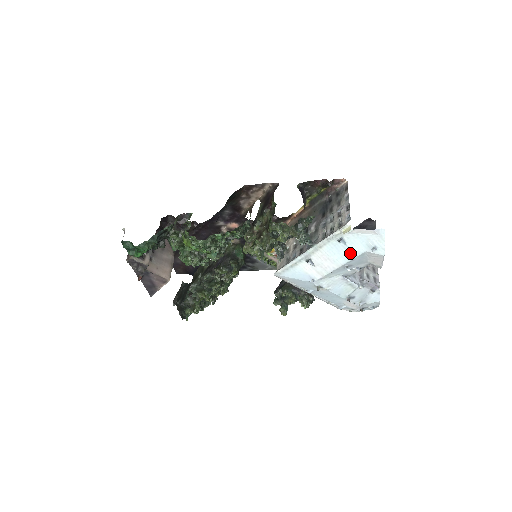
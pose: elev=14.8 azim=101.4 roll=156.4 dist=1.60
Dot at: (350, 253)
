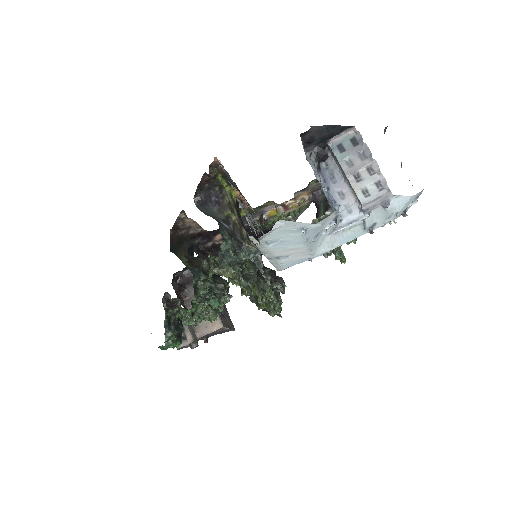
Dot at: (294, 240)
